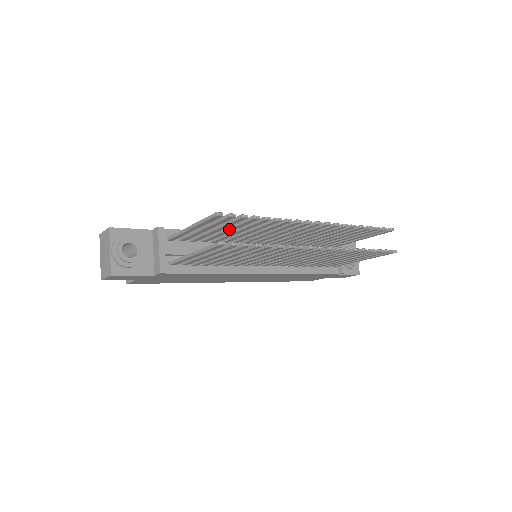
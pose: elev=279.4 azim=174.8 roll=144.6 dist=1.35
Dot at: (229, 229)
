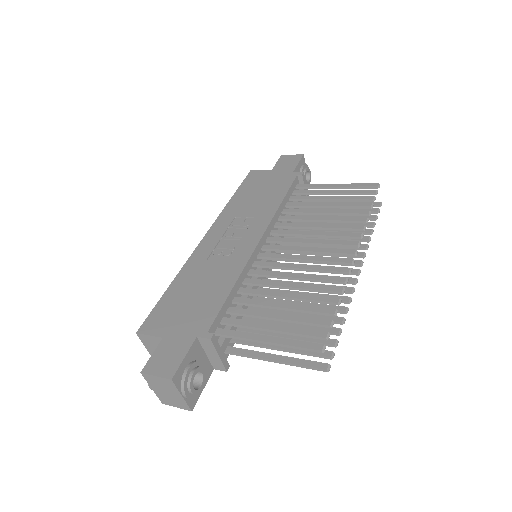
Dot at: occluded
